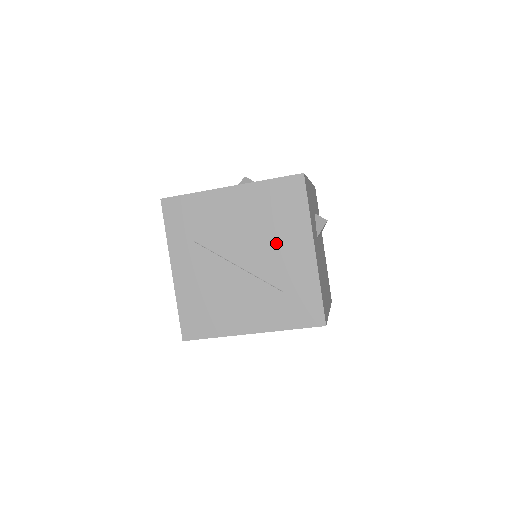
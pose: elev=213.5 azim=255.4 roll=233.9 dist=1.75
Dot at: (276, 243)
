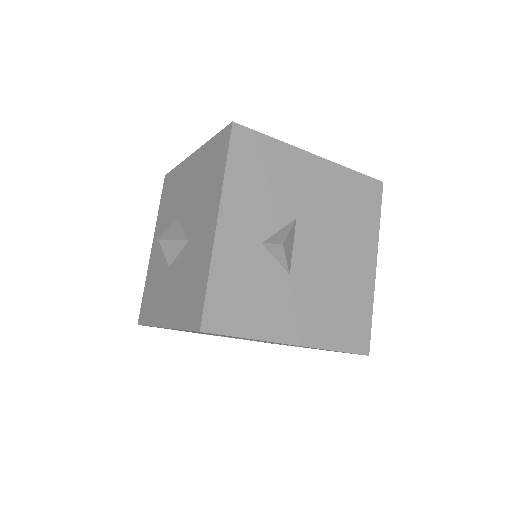
Dot at: occluded
